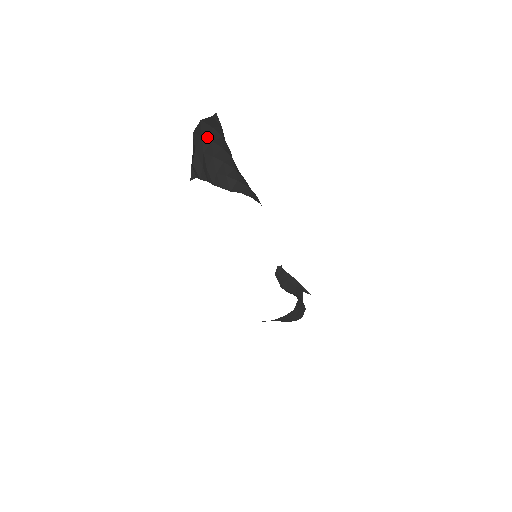
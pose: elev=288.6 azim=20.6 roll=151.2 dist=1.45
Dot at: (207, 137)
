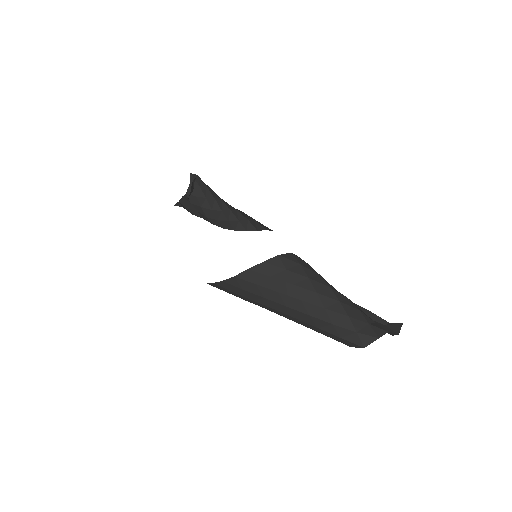
Dot at: (201, 197)
